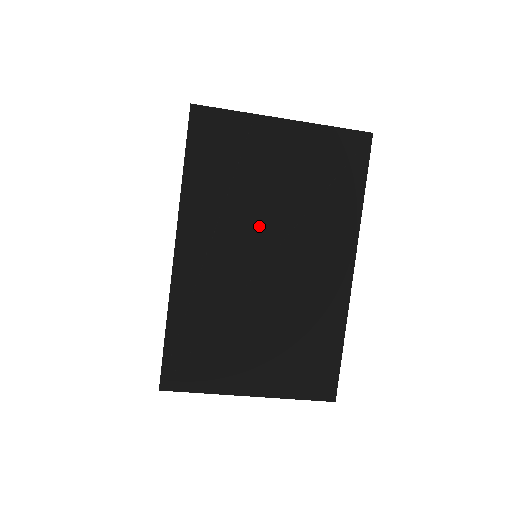
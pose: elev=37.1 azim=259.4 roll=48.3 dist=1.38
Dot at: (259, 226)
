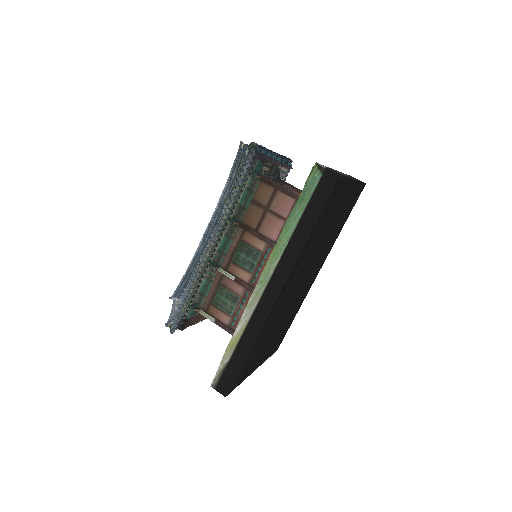
Dot at: (311, 259)
